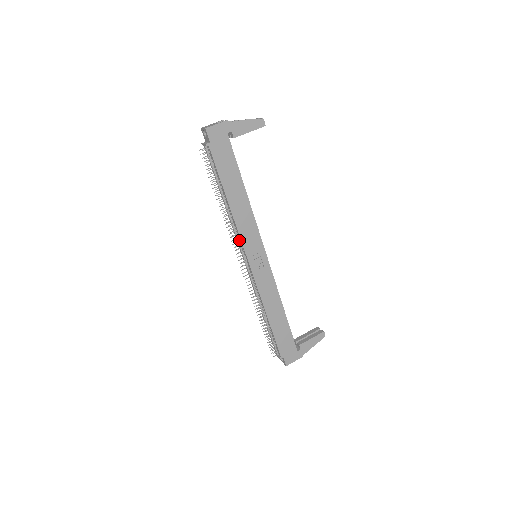
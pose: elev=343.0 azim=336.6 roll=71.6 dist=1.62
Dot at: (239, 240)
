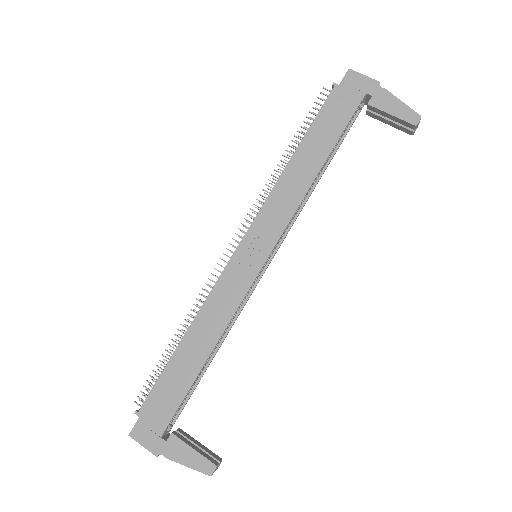
Dot at: (259, 212)
